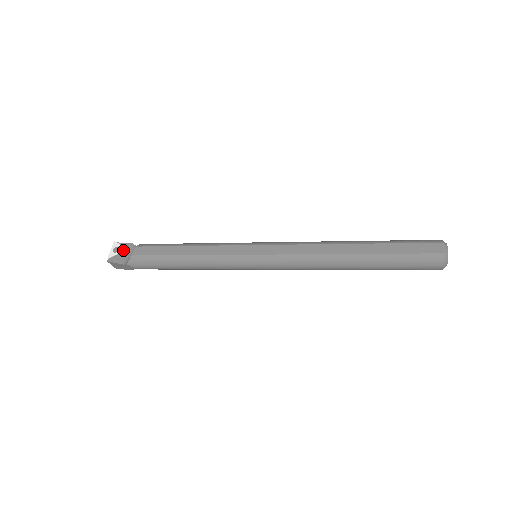
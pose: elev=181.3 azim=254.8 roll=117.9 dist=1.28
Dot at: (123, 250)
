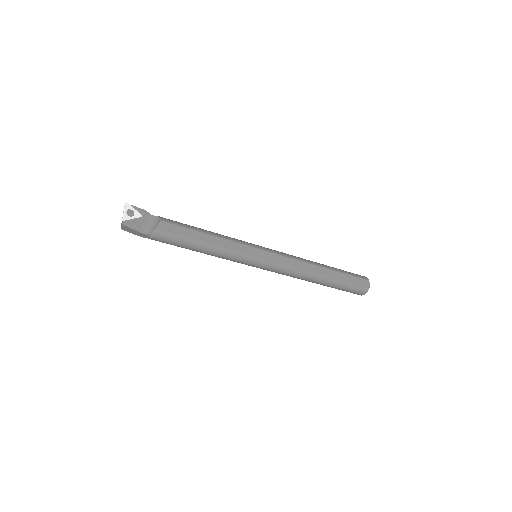
Dot at: (138, 216)
